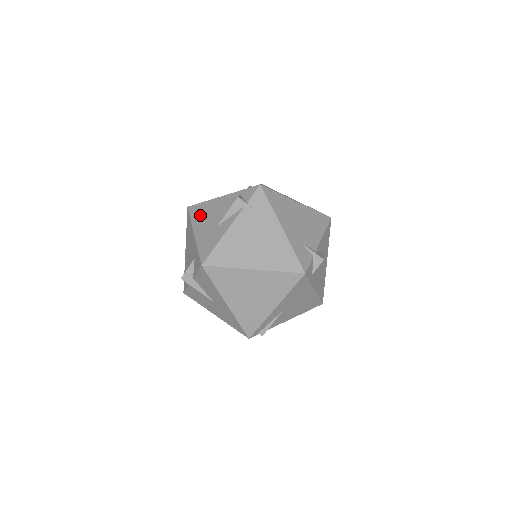
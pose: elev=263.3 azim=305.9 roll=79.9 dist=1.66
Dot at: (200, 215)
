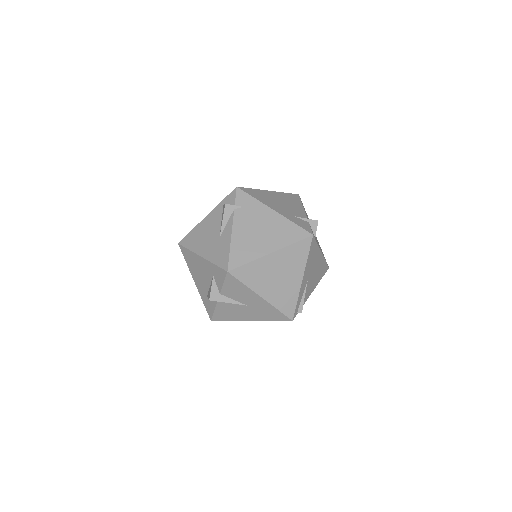
Dot at: (196, 241)
